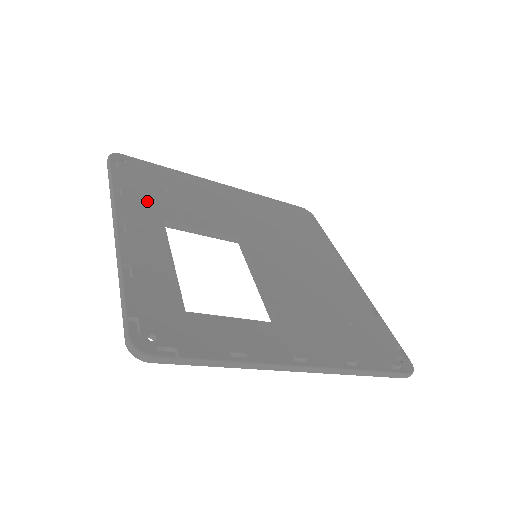
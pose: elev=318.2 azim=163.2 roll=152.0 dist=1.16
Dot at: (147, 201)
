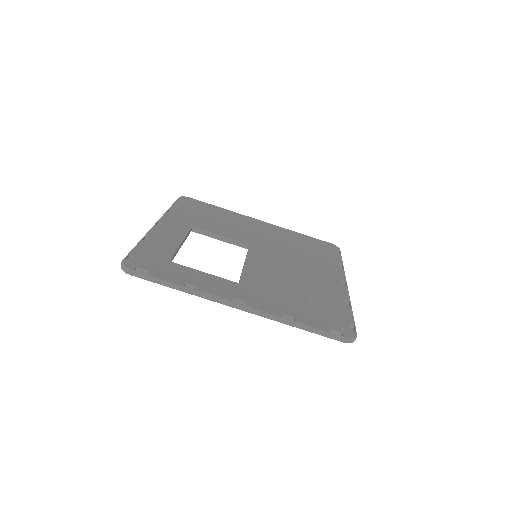
Dot at: (188, 218)
